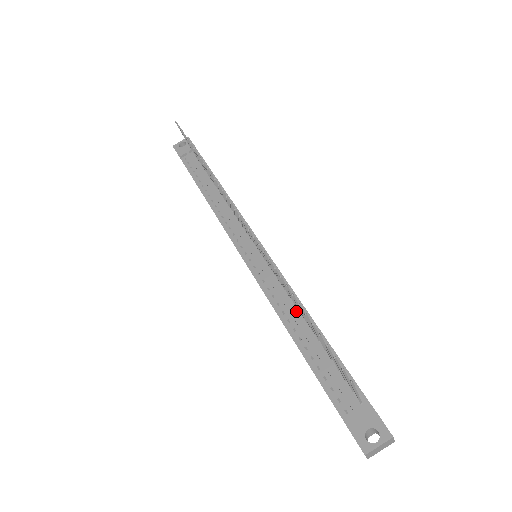
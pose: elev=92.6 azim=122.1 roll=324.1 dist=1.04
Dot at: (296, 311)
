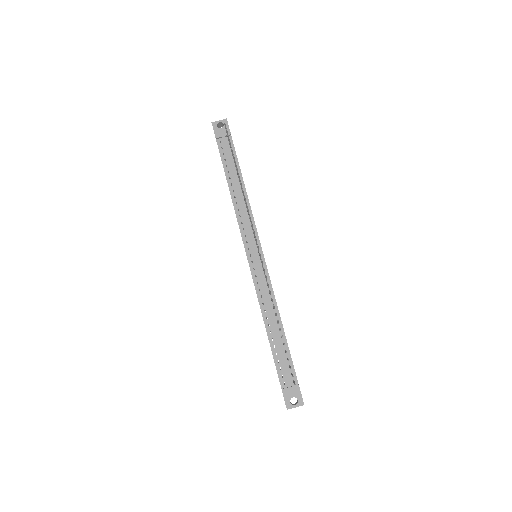
Dot at: (273, 313)
